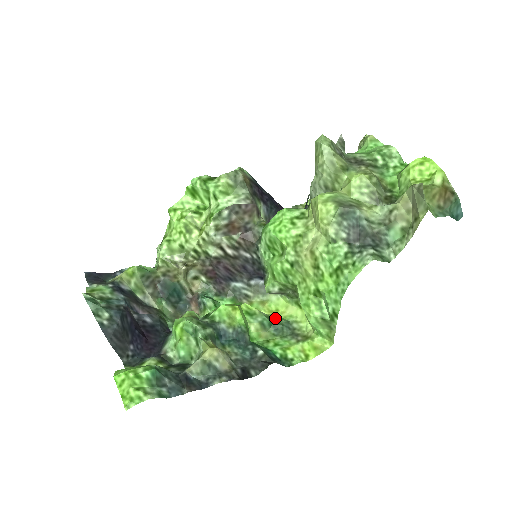
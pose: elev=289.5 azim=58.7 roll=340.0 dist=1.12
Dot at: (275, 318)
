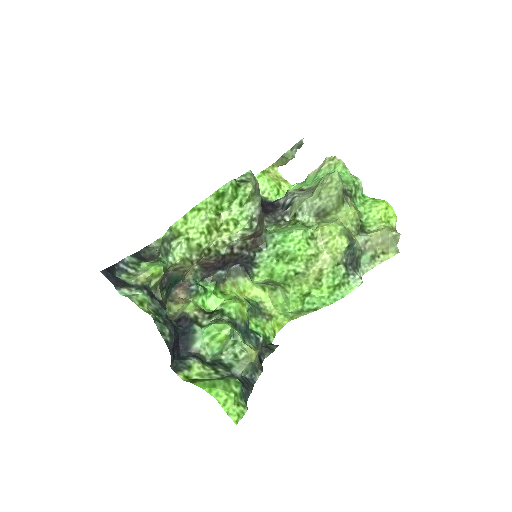
Dot at: (249, 301)
